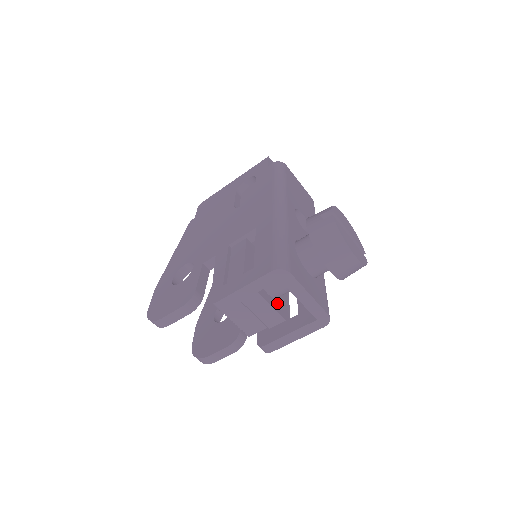
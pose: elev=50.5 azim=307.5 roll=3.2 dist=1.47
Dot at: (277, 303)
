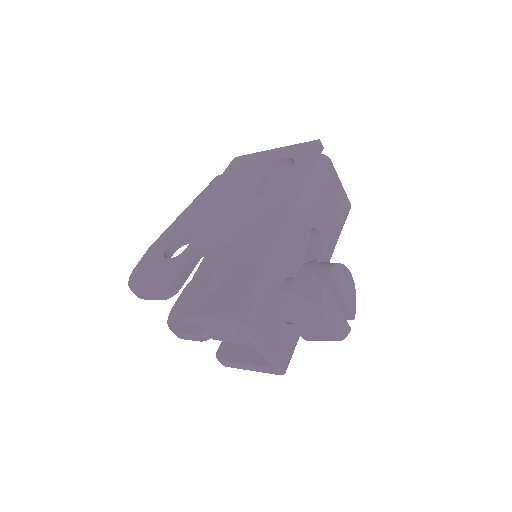
Dot at: occluded
